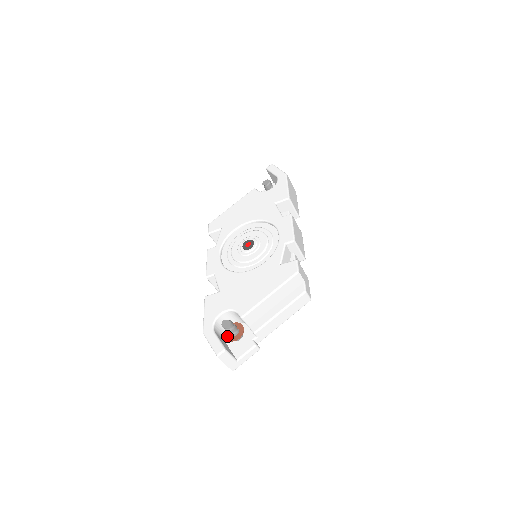
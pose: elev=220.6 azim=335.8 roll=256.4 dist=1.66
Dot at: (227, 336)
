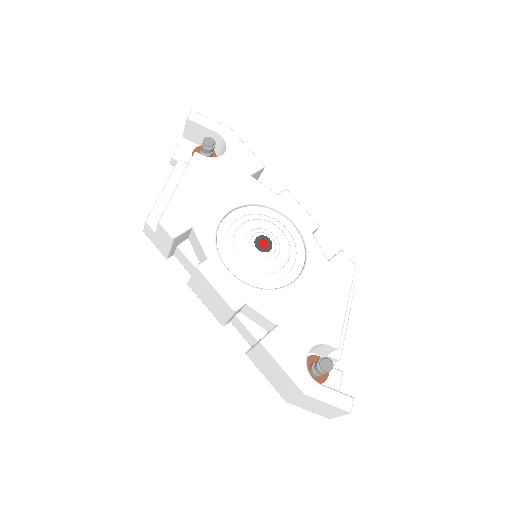
Dot at: occluded
